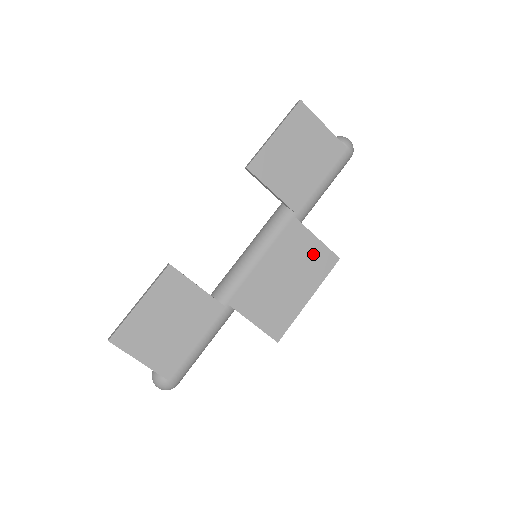
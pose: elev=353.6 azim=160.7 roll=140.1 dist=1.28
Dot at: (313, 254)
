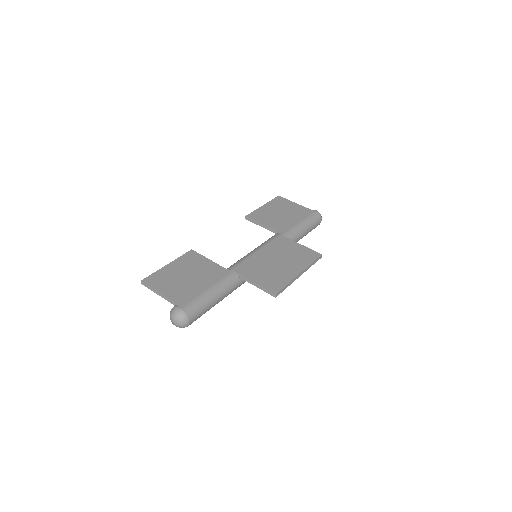
Dot at: (299, 251)
